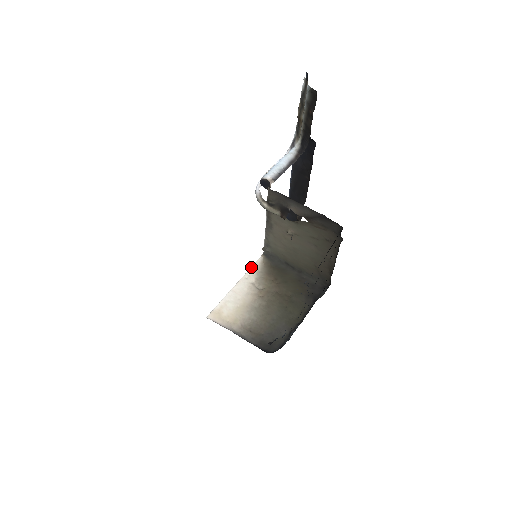
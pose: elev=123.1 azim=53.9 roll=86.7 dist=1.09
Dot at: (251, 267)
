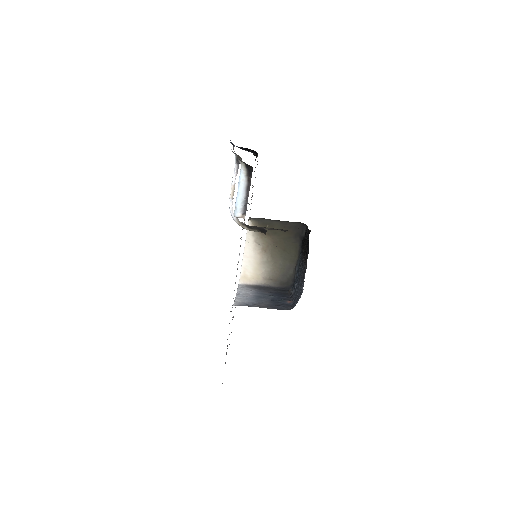
Dot at: (247, 233)
